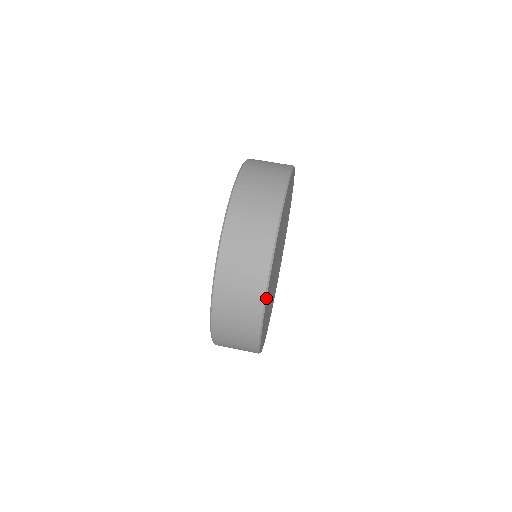
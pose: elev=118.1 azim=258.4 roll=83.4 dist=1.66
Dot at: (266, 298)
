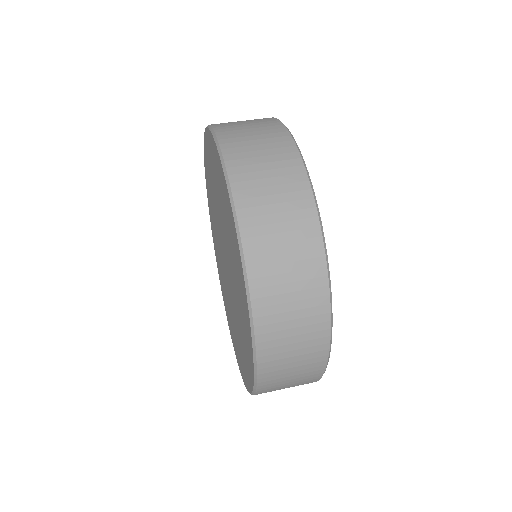
Dot at: occluded
